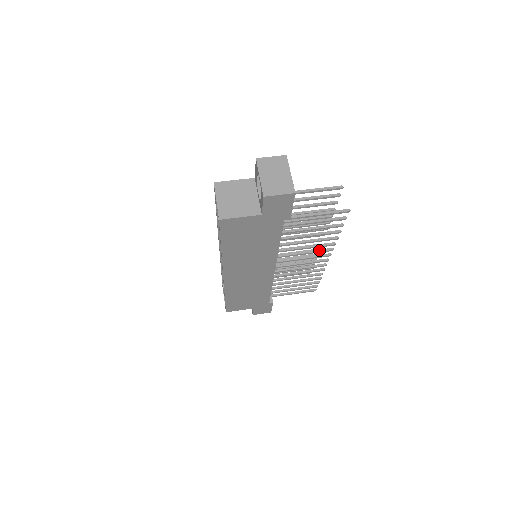
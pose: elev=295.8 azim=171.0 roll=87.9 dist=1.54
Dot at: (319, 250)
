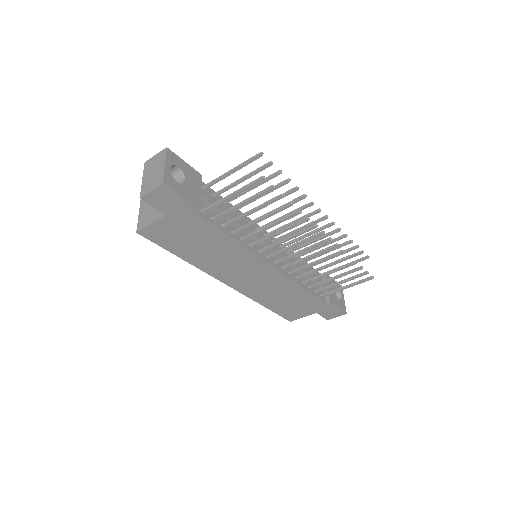
Dot at: (301, 231)
